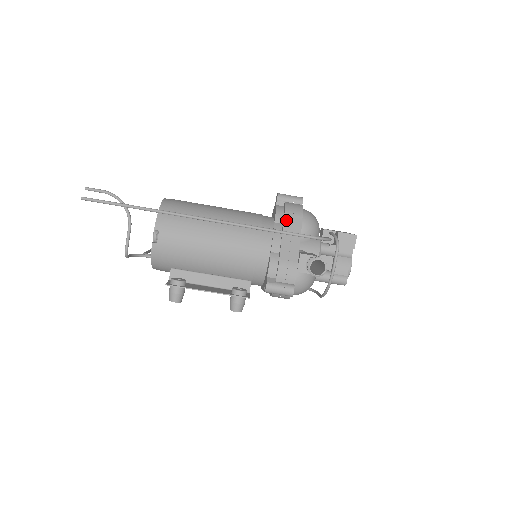
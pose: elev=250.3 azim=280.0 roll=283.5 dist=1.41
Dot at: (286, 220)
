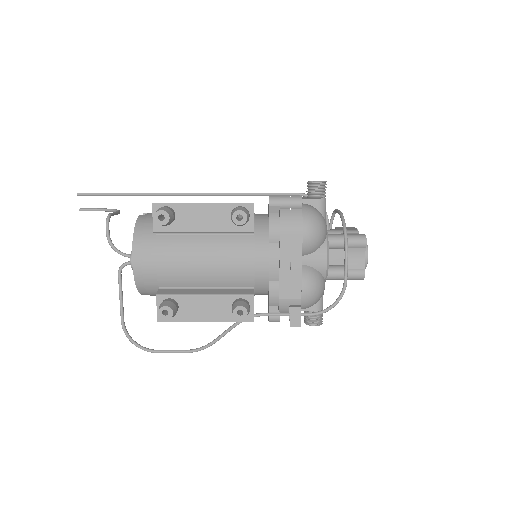
Dot at: occluded
